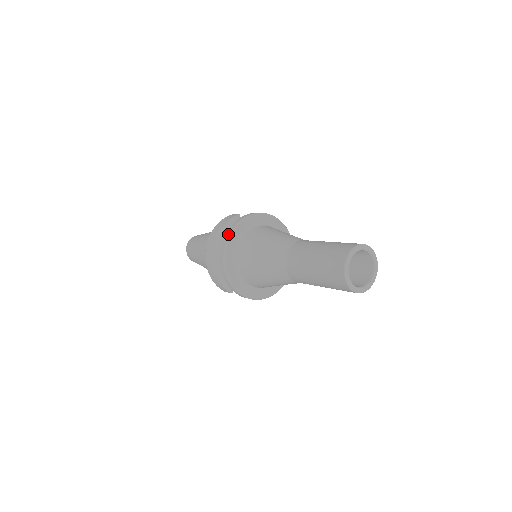
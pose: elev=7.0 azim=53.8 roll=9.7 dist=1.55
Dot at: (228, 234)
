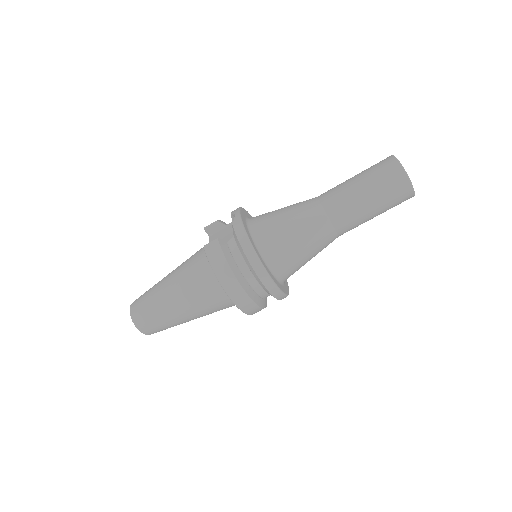
Dot at: (256, 261)
